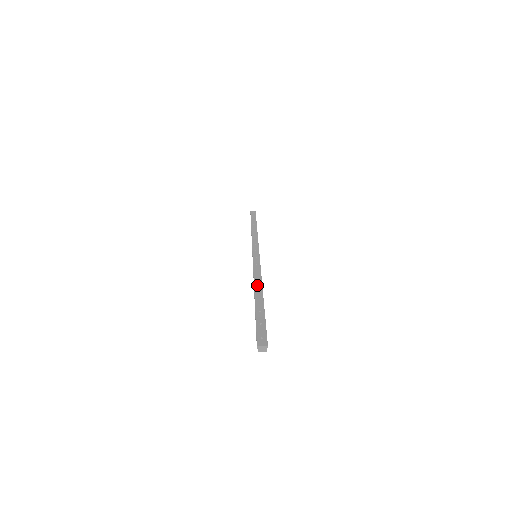
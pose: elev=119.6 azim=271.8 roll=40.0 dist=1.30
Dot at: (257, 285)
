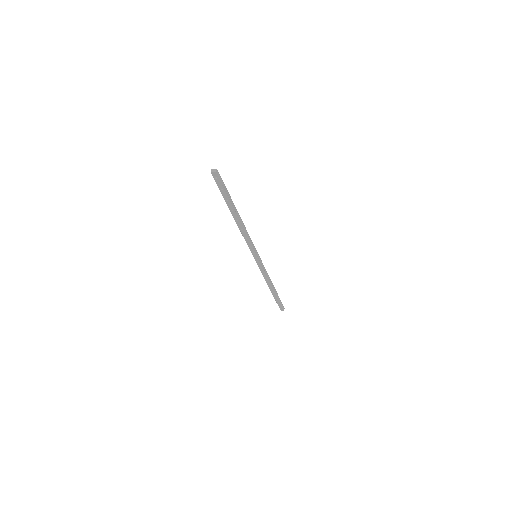
Dot at: occluded
